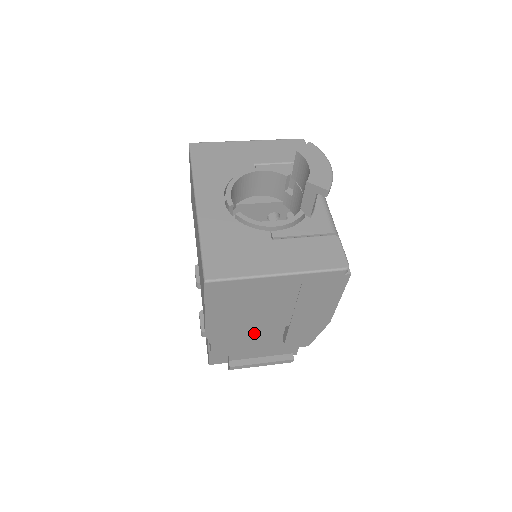
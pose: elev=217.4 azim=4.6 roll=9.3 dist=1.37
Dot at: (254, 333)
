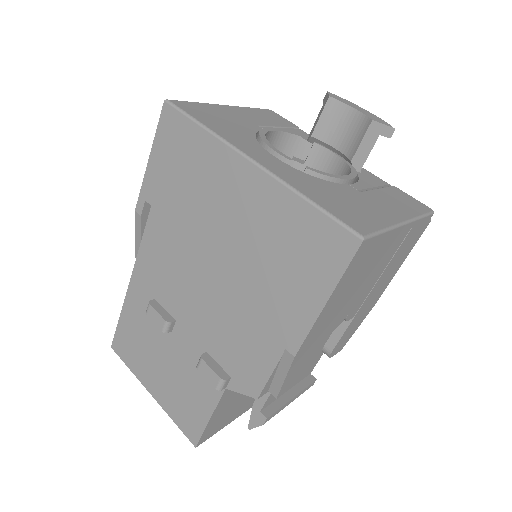
Dot at: occluded
